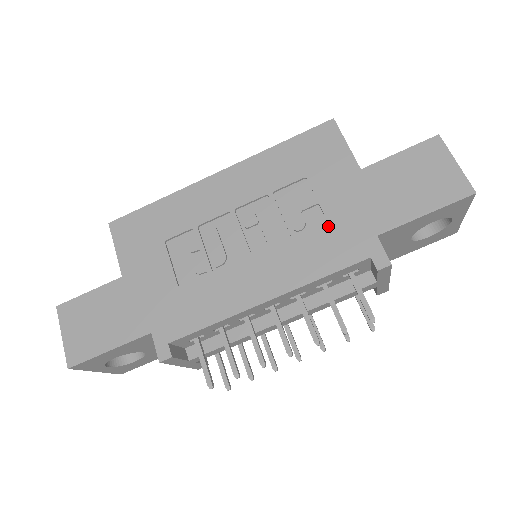
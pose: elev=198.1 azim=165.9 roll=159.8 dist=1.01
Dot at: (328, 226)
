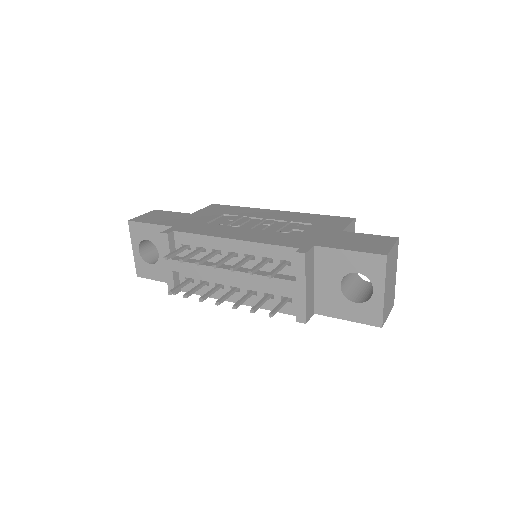
Dot at: (297, 235)
